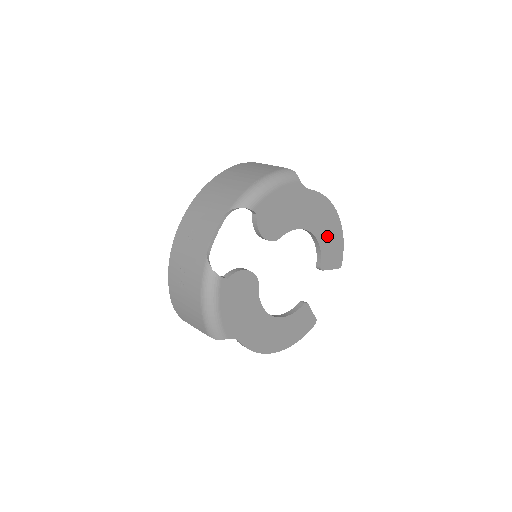
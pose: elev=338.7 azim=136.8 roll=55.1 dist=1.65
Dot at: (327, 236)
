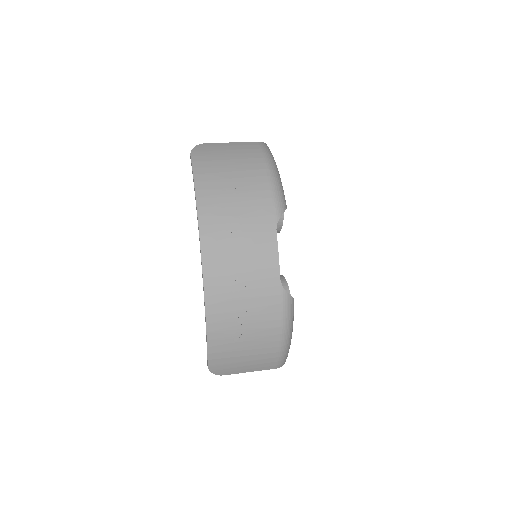
Dot at: occluded
